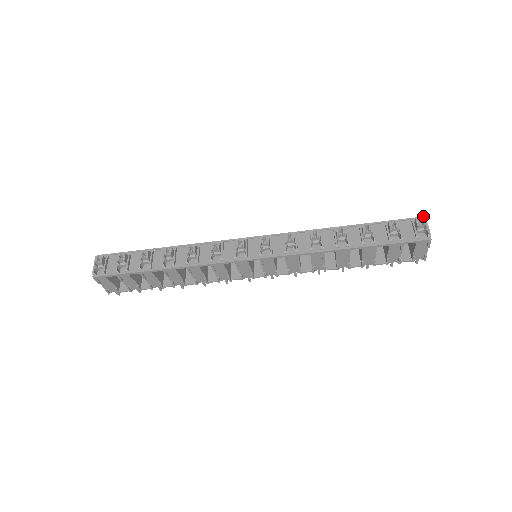
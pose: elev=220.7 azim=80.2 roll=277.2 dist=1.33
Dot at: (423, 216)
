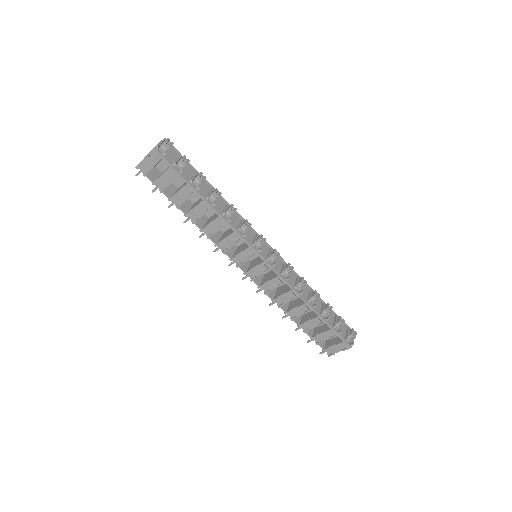
Dot at: occluded
